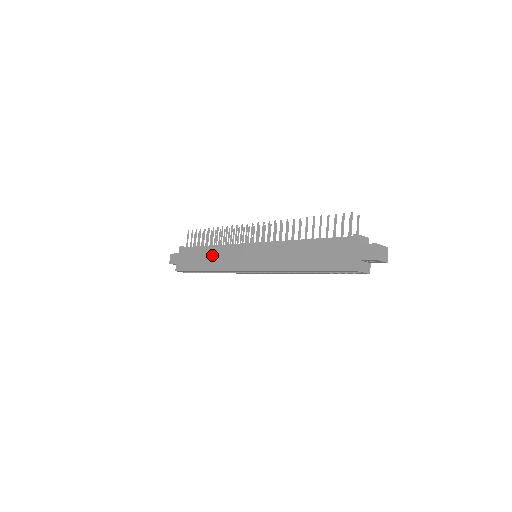
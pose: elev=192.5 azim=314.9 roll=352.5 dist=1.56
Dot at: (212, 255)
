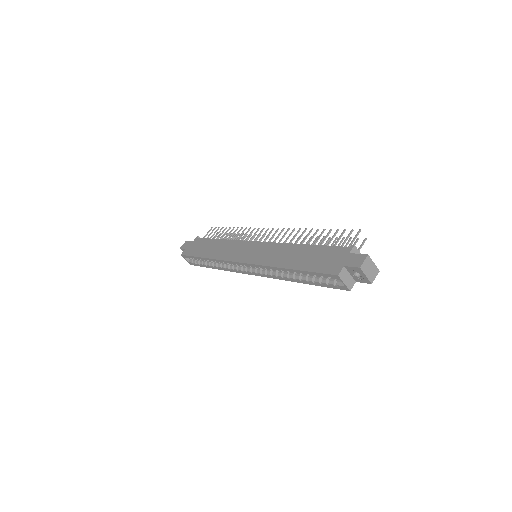
Dot at: (219, 246)
